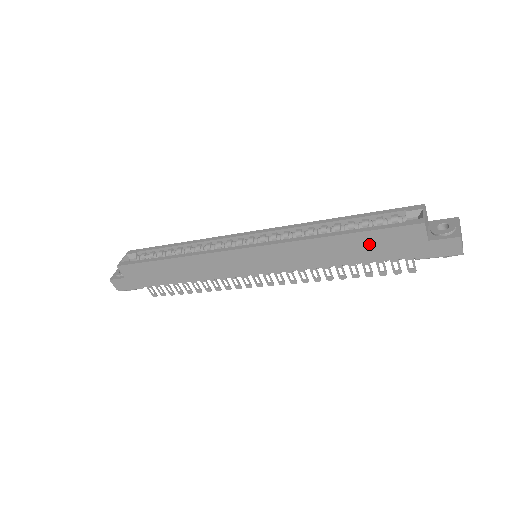
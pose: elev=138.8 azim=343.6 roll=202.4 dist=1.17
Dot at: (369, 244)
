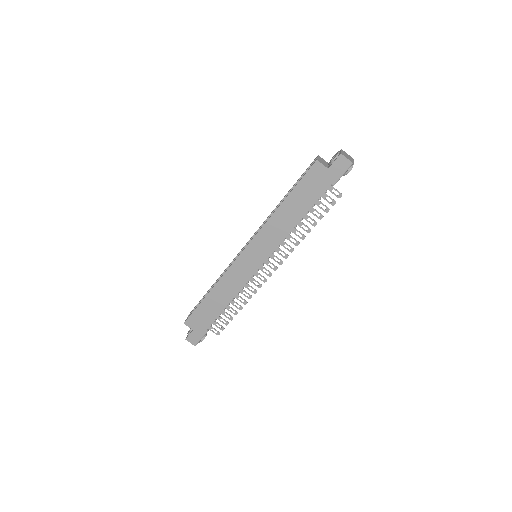
Dot at: (302, 195)
